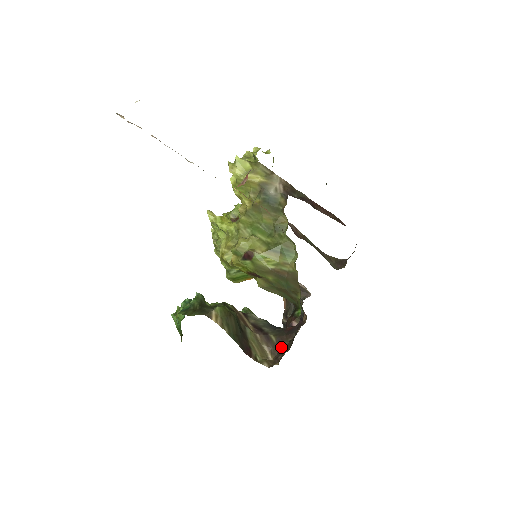
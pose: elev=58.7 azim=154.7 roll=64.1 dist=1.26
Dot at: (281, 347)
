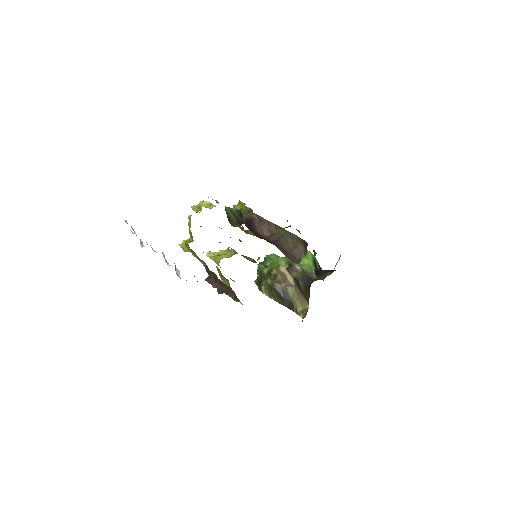
Dot at: (308, 301)
